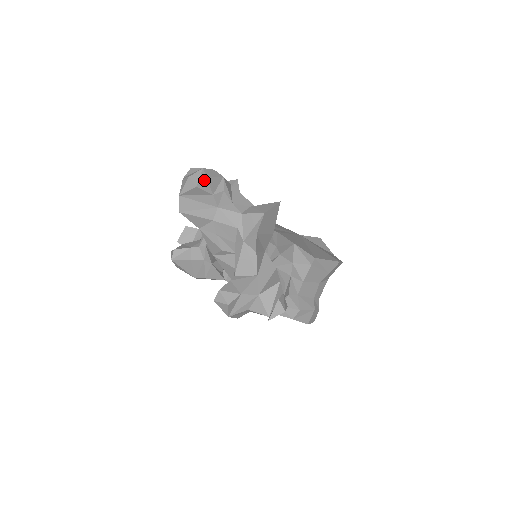
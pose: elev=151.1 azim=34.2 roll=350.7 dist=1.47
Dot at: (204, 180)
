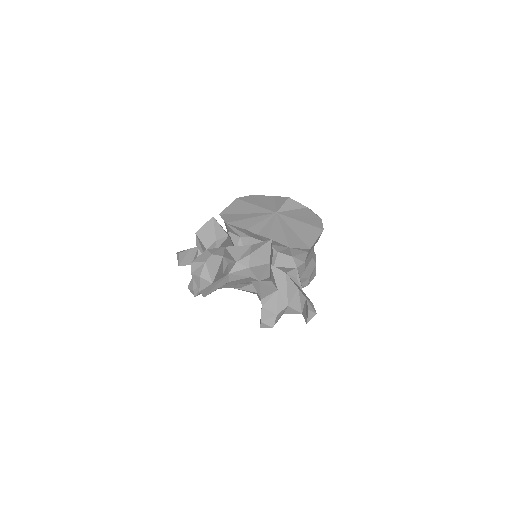
Dot at: (215, 276)
